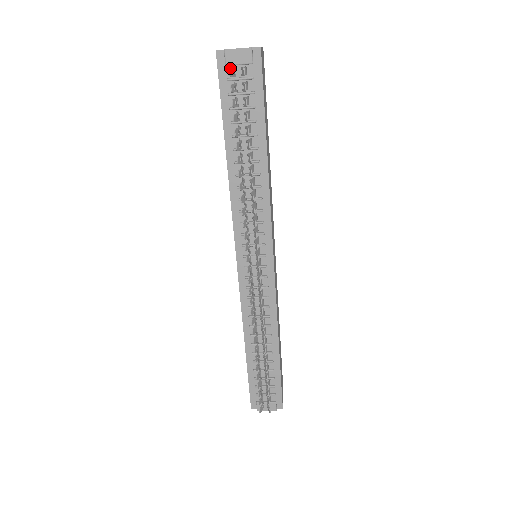
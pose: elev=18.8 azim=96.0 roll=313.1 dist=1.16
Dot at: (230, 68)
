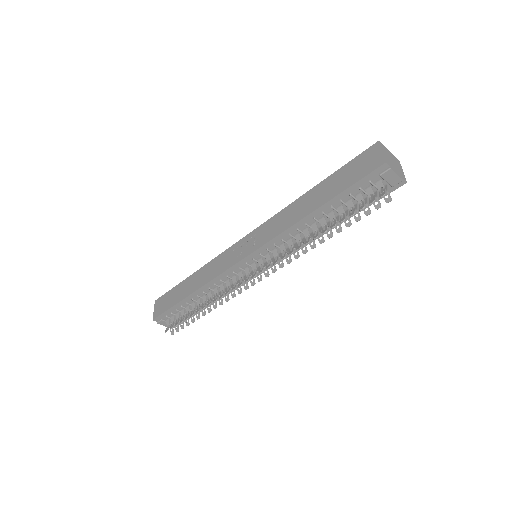
Dot at: occluded
